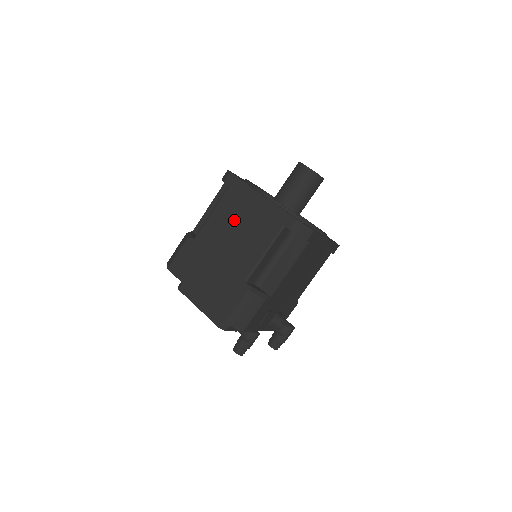
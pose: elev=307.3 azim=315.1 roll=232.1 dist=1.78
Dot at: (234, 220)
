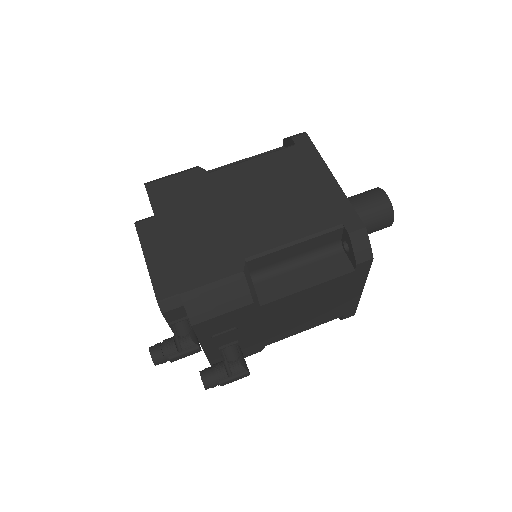
Dot at: (278, 182)
